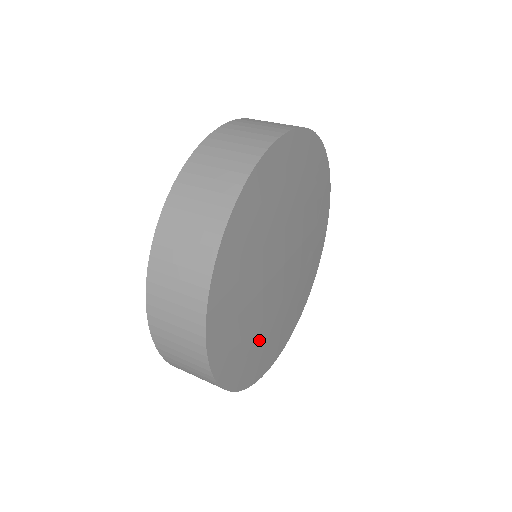
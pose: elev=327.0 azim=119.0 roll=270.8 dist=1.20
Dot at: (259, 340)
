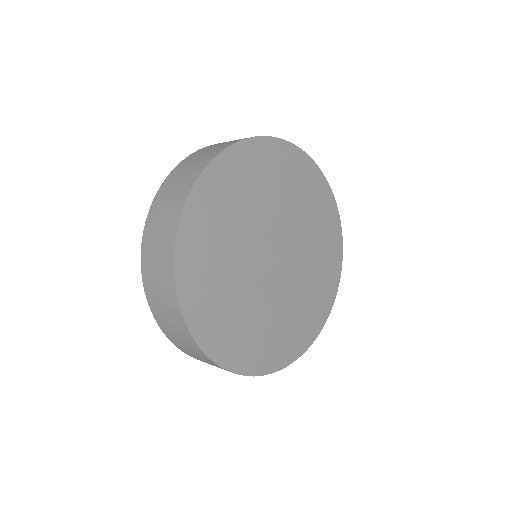
Dot at: (276, 327)
